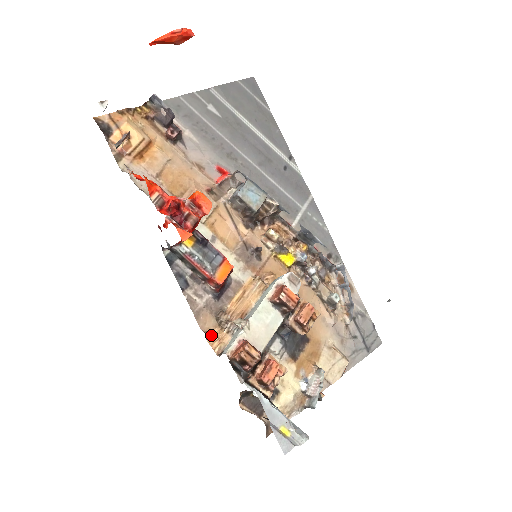
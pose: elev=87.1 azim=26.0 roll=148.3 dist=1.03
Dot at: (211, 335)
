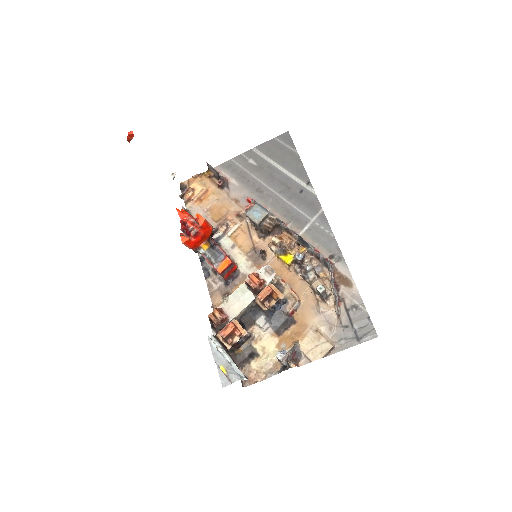
Dot at: occluded
